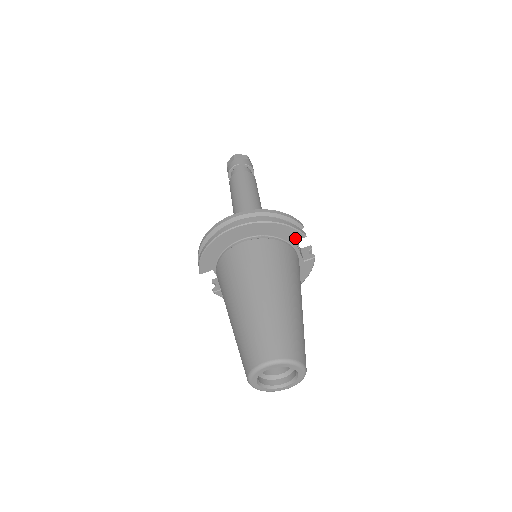
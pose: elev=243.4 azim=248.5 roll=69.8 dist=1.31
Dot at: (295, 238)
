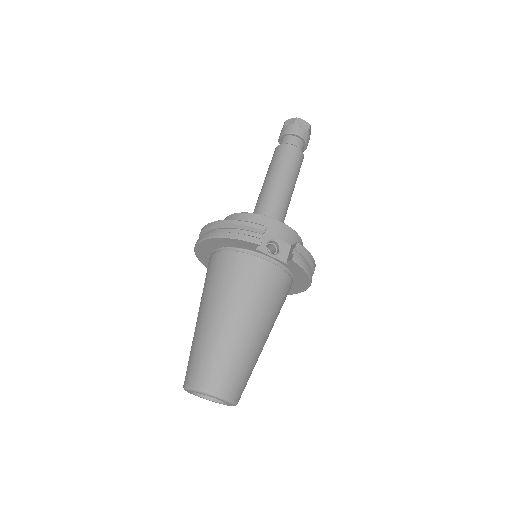
Dot at: (252, 246)
